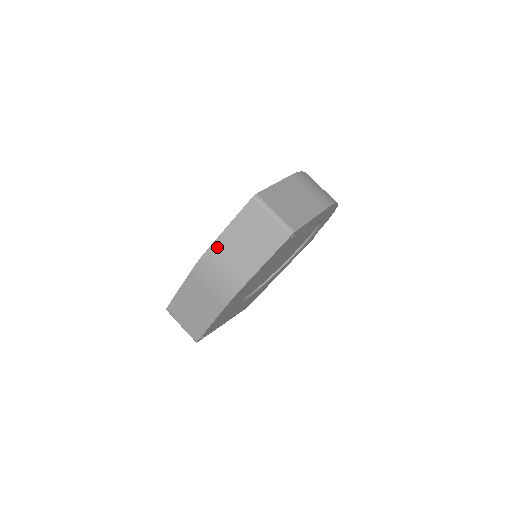
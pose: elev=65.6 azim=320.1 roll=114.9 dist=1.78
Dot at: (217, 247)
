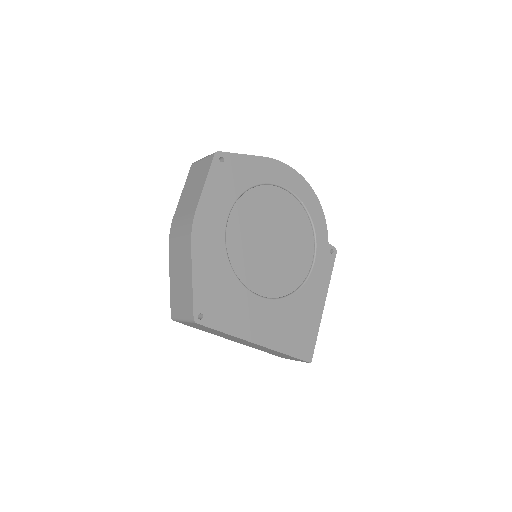
Dot at: (177, 211)
